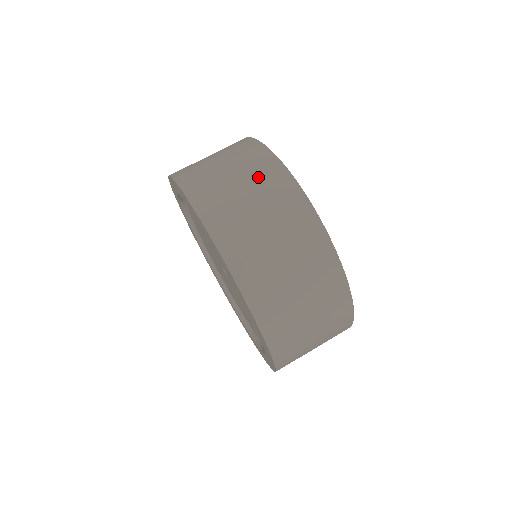
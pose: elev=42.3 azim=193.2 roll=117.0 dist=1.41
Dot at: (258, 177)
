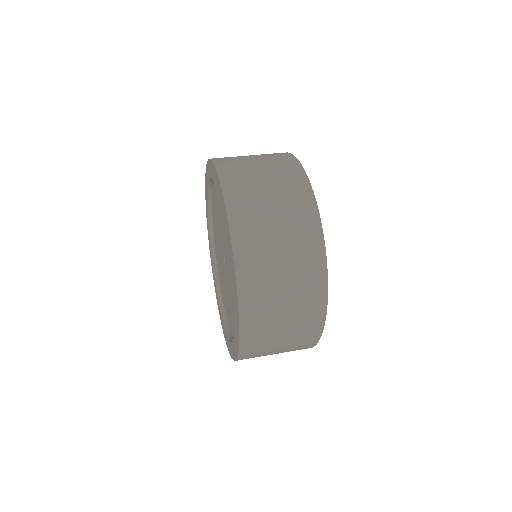
Dot at: (285, 185)
